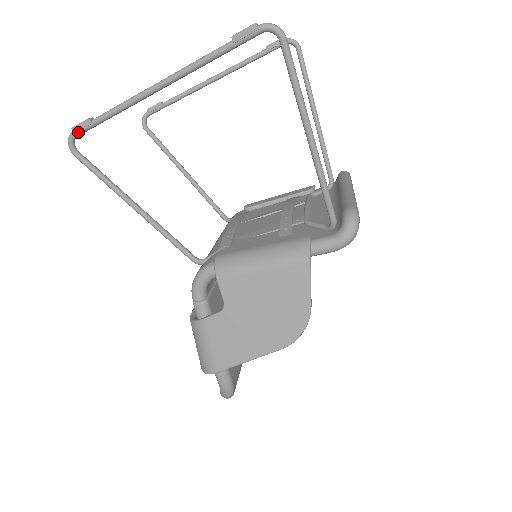
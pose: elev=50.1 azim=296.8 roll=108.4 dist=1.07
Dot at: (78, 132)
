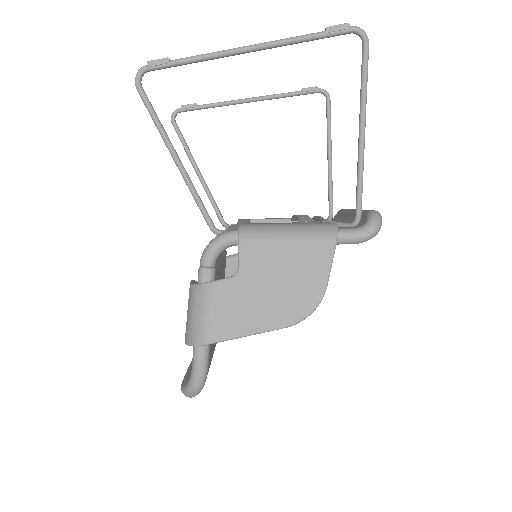
Dot at: (152, 67)
